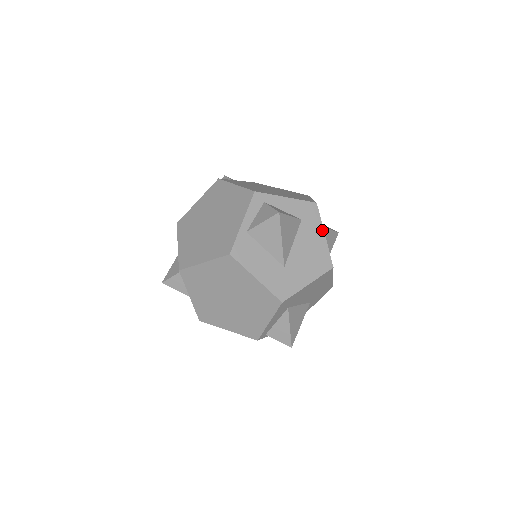
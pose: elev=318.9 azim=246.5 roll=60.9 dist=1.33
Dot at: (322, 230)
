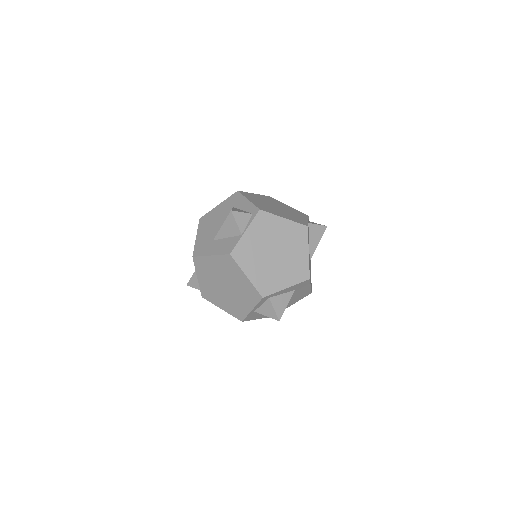
Dot at: (309, 286)
